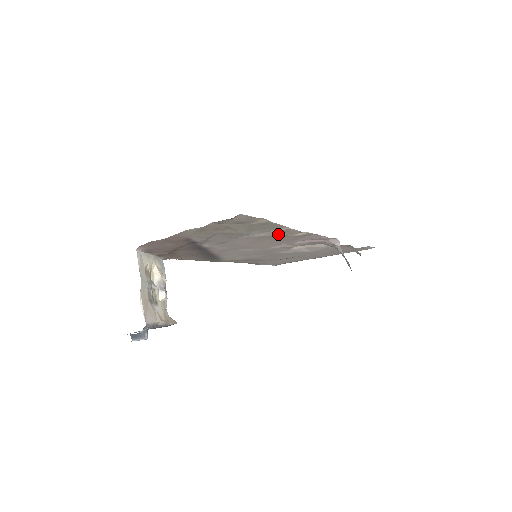
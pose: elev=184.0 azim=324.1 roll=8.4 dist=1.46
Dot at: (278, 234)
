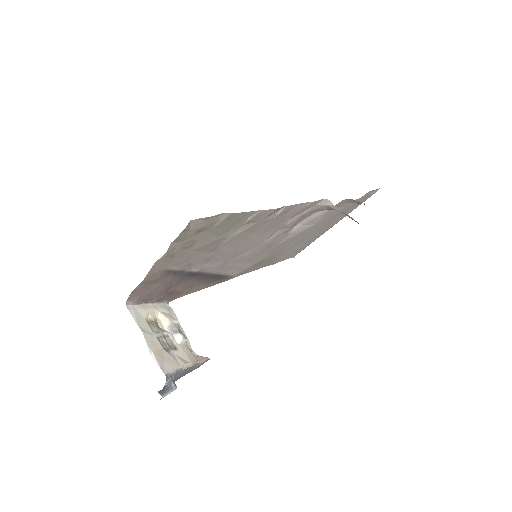
Dot at: (255, 223)
